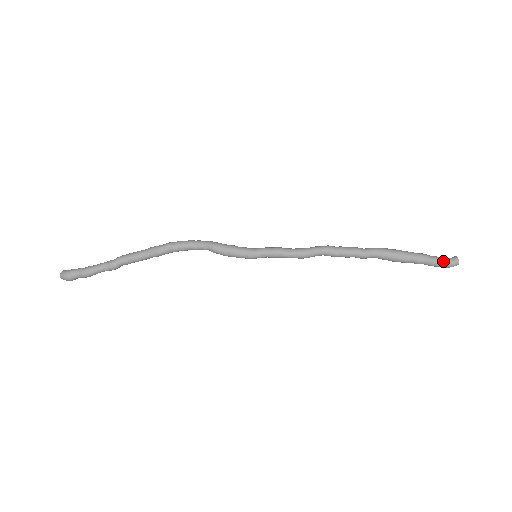
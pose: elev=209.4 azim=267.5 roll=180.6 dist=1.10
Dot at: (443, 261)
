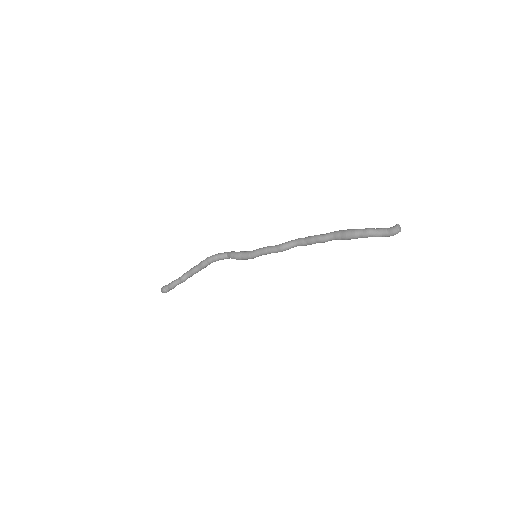
Dot at: (385, 230)
